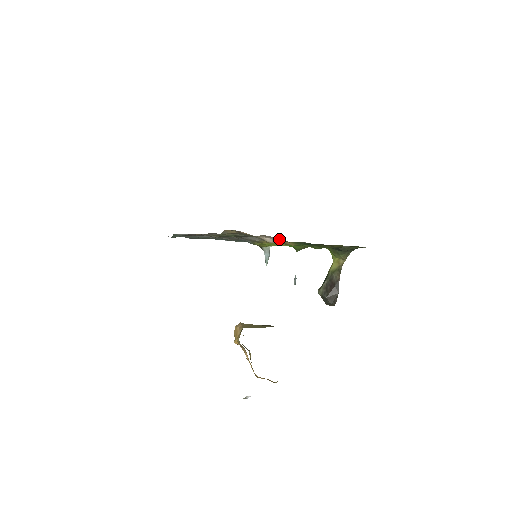
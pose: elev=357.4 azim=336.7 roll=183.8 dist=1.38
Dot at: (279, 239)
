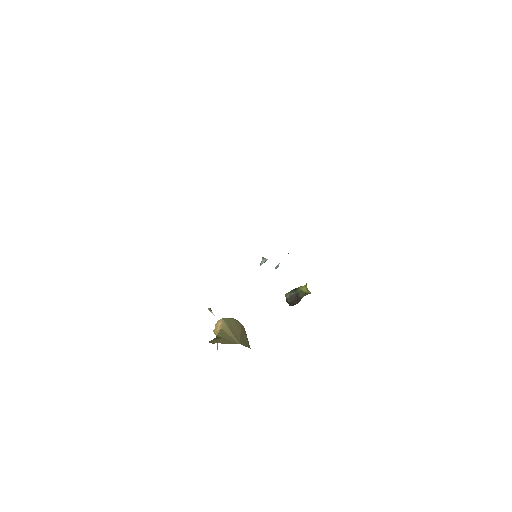
Dot at: occluded
